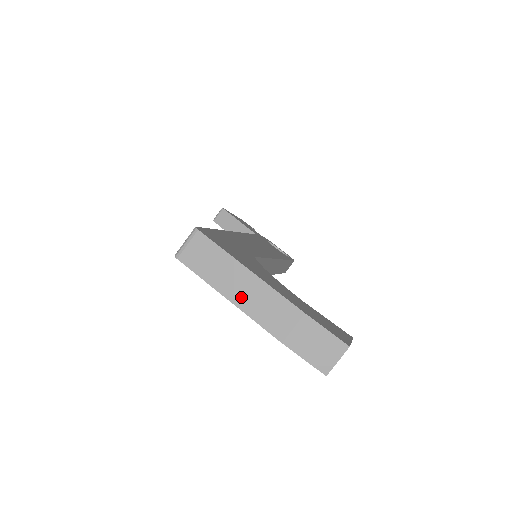
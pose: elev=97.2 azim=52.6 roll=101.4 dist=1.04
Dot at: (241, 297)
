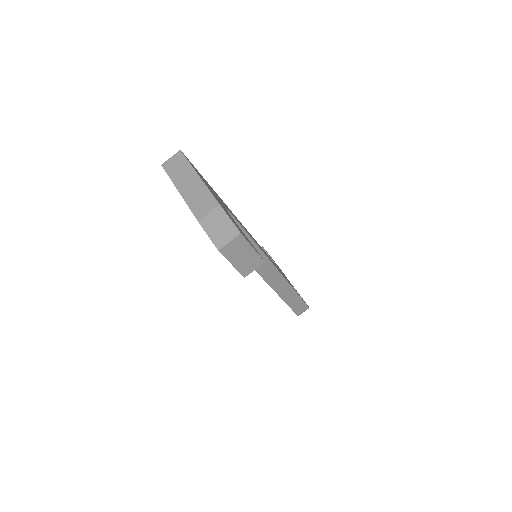
Dot at: (187, 191)
